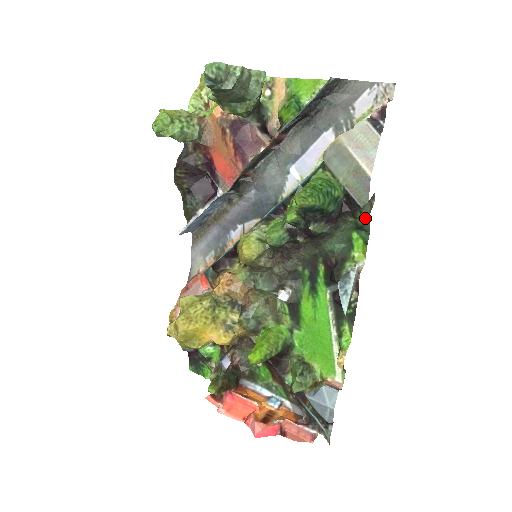
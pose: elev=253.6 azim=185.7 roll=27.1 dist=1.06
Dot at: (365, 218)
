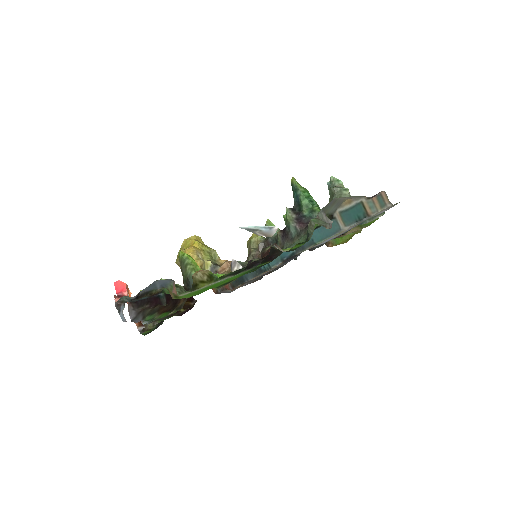
Dot at: (313, 221)
